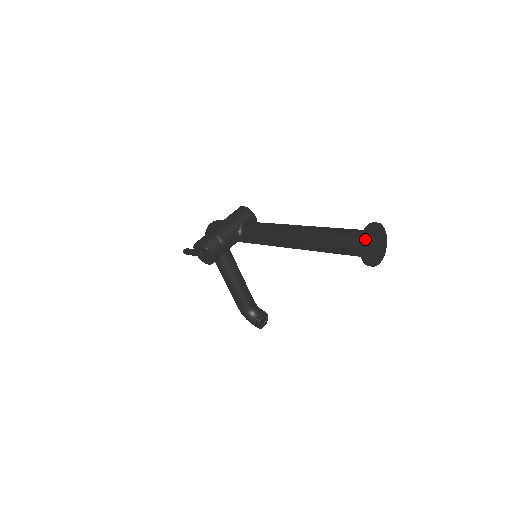
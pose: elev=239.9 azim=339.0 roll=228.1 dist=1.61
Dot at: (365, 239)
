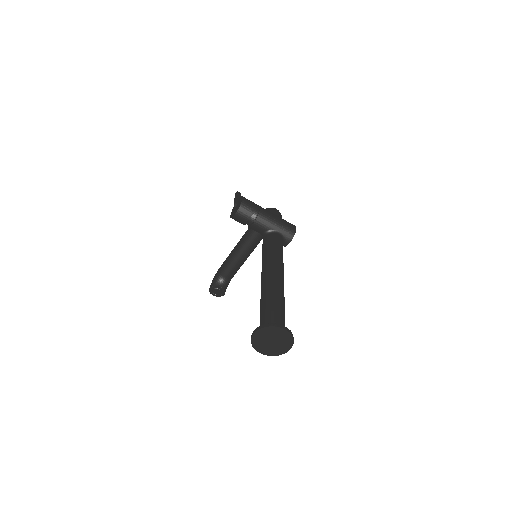
Dot at: (270, 327)
